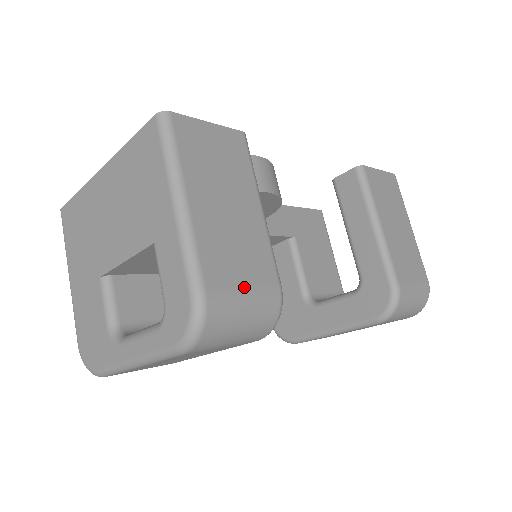
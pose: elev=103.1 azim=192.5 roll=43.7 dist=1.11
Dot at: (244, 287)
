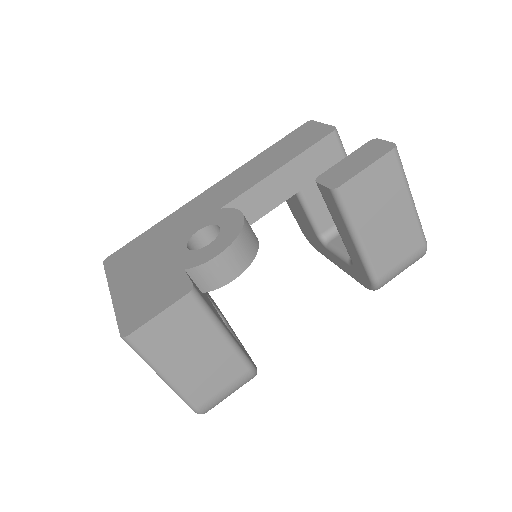
Dot at: (222, 389)
